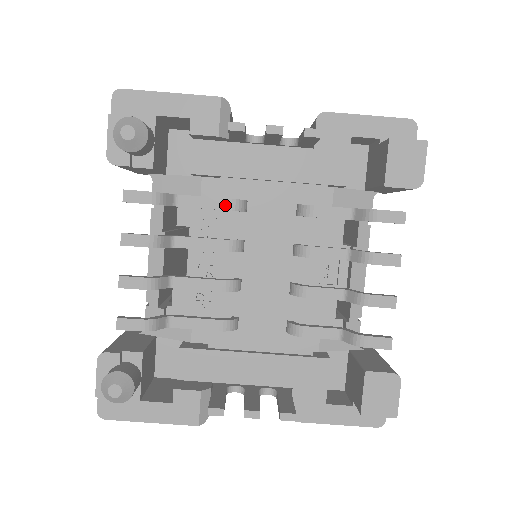
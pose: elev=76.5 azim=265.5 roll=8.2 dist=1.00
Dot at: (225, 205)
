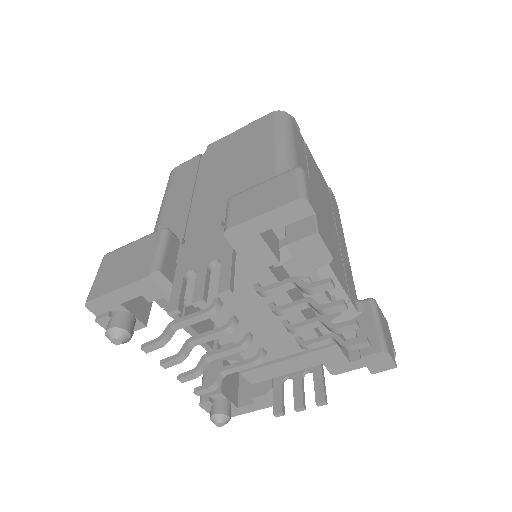
Dot at: (206, 317)
